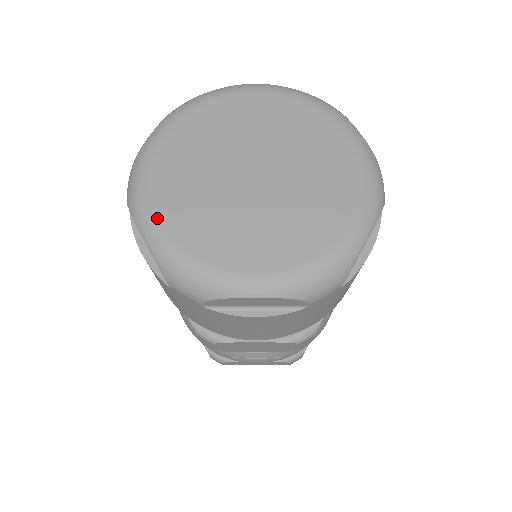
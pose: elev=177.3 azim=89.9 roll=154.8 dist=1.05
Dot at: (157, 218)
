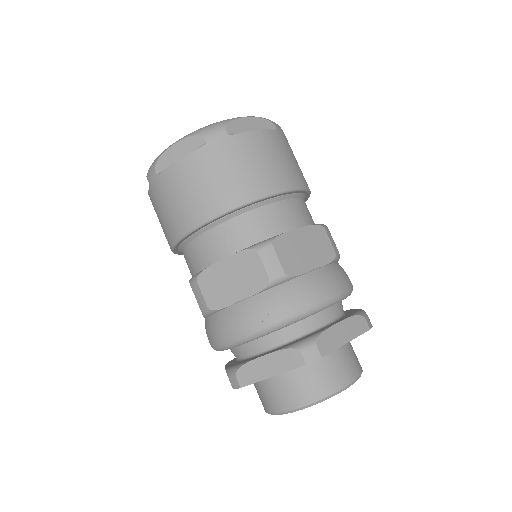
Dot at: occluded
